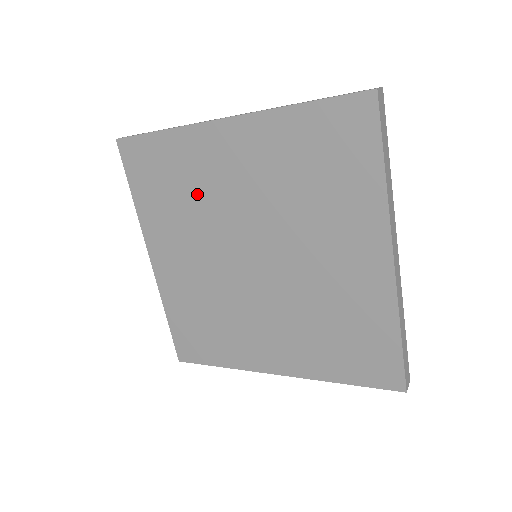
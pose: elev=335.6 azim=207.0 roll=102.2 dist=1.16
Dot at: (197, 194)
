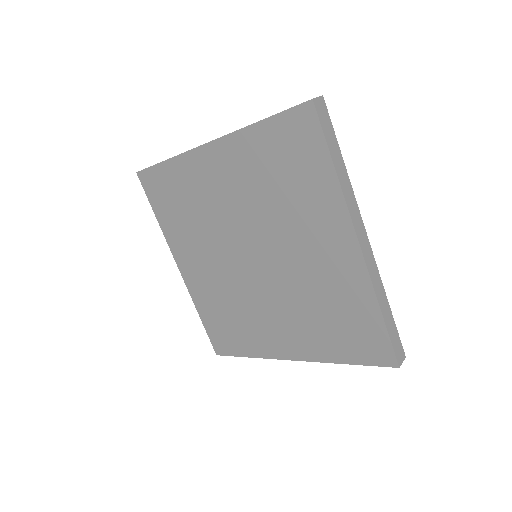
Dot at: (201, 209)
